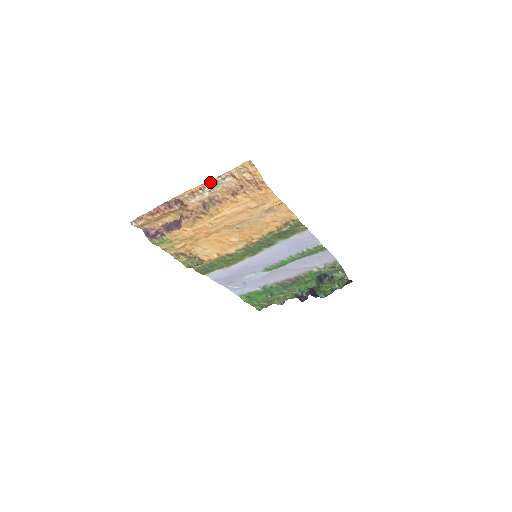
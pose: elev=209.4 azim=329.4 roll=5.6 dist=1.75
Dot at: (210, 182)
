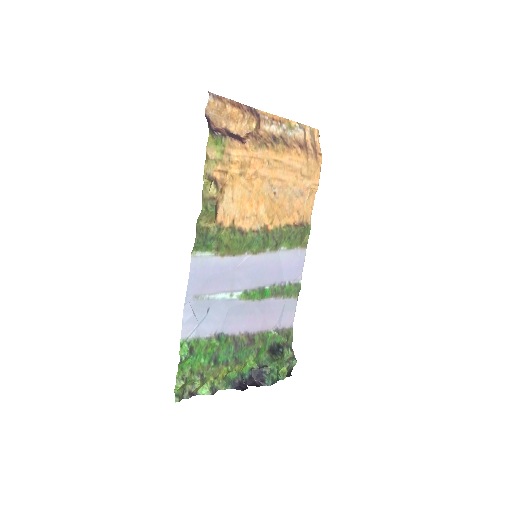
Dot at: (289, 122)
